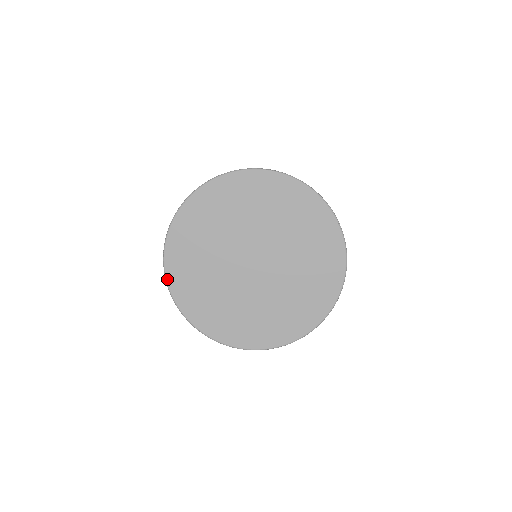
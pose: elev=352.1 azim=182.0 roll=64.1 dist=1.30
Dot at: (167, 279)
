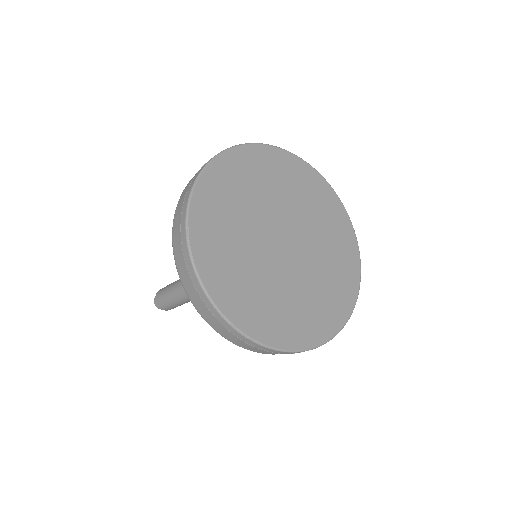
Dot at: (202, 174)
